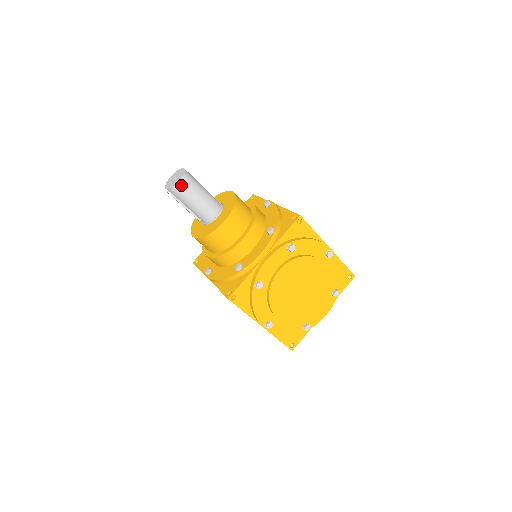
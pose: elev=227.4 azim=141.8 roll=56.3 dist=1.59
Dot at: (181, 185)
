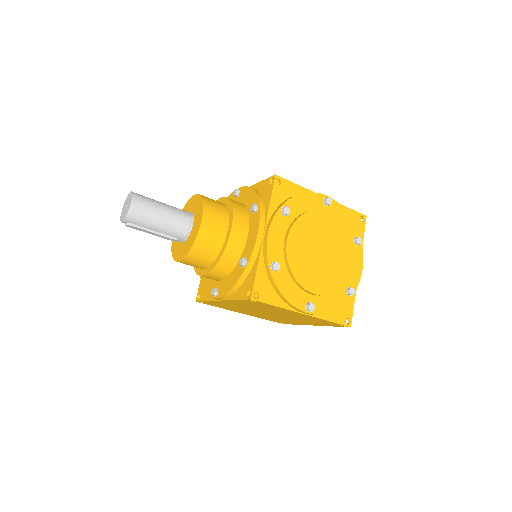
Dot at: (136, 207)
